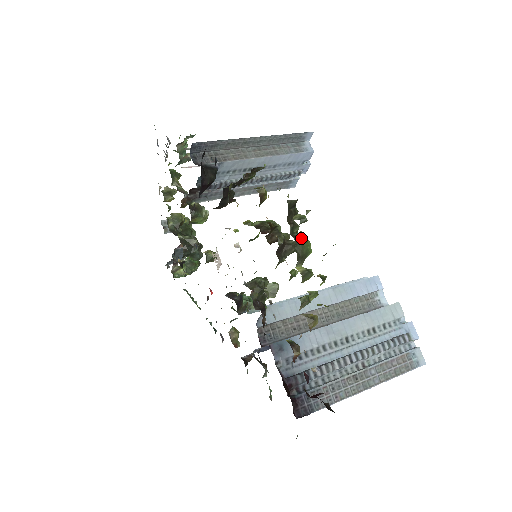
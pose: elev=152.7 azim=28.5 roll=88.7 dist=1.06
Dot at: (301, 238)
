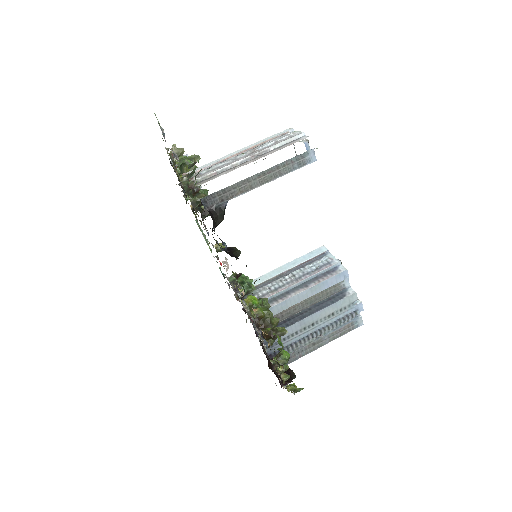
Dot at: occluded
